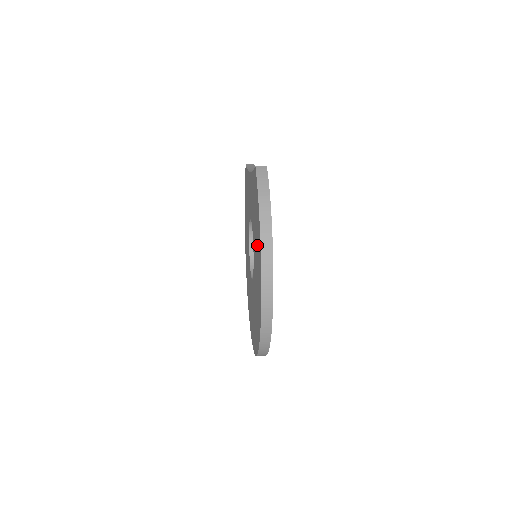
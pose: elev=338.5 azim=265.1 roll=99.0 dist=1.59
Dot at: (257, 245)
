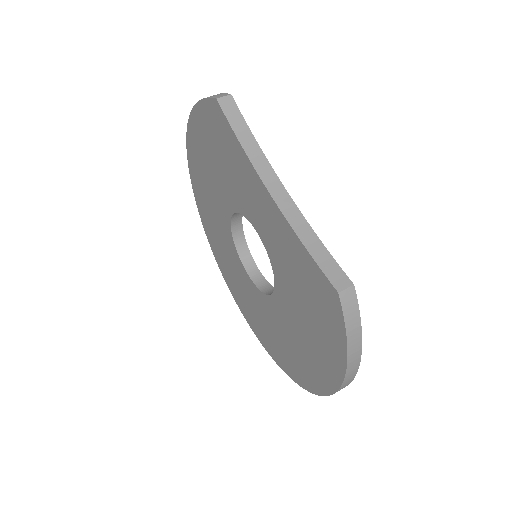
Dot at: (314, 345)
